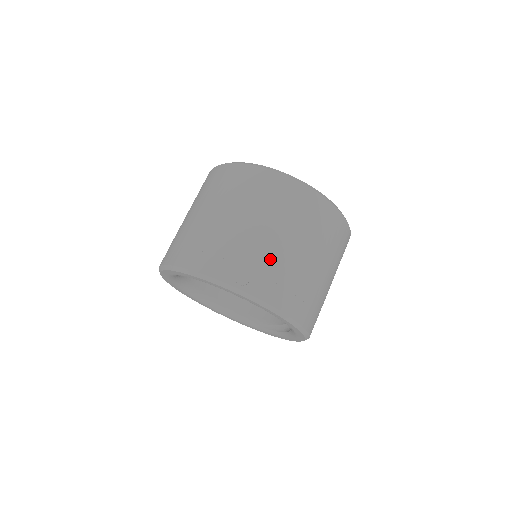
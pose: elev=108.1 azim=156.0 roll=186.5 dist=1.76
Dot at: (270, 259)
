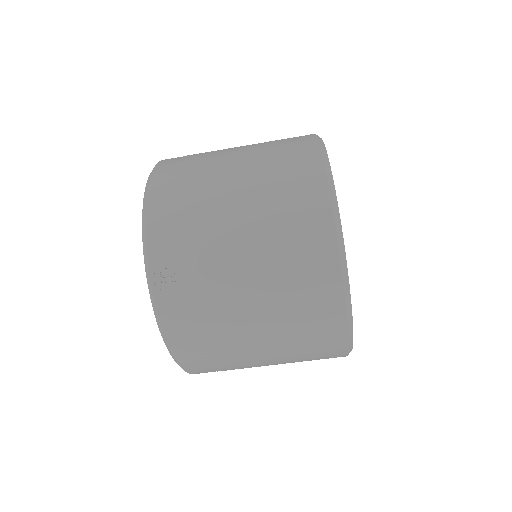
Dot at: (212, 296)
